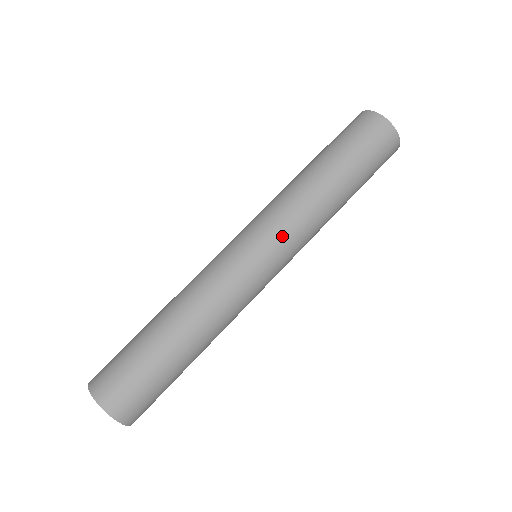
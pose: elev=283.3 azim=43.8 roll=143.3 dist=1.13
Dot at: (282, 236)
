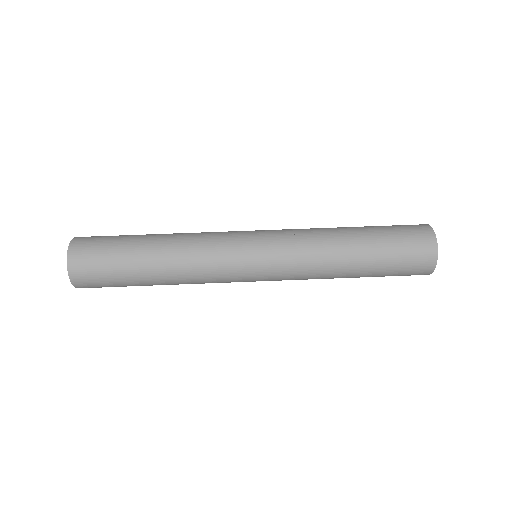
Dot at: (282, 244)
